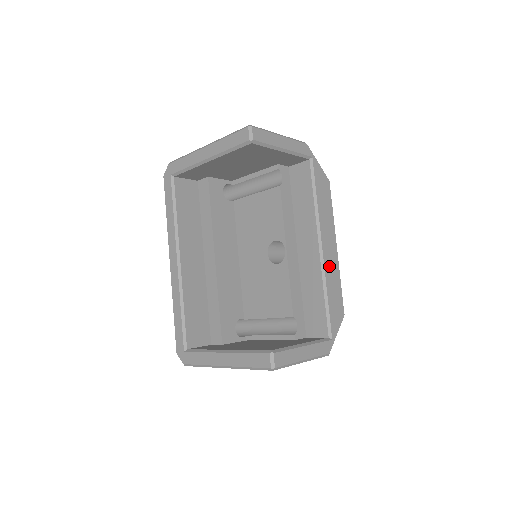
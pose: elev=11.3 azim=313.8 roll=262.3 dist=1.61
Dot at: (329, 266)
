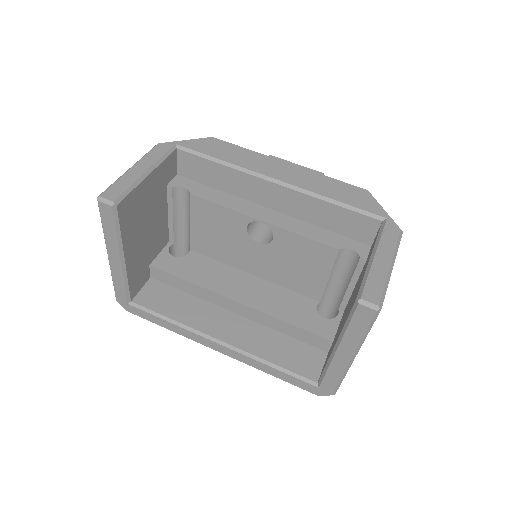
Dot at: (302, 182)
